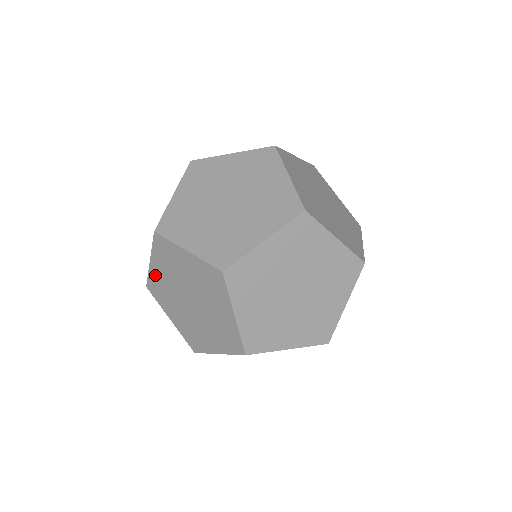
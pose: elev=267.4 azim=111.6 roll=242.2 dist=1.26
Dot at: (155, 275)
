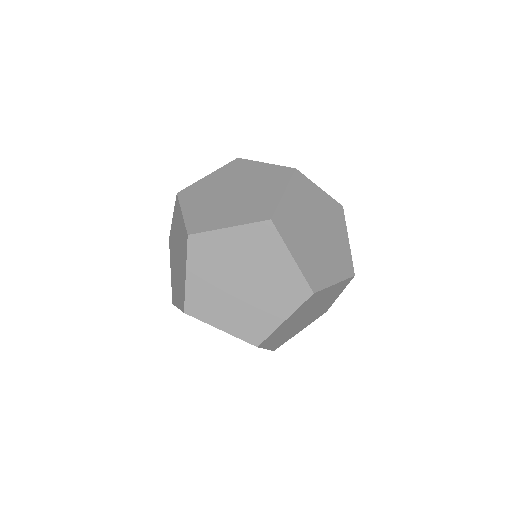
Dot at: (219, 239)
